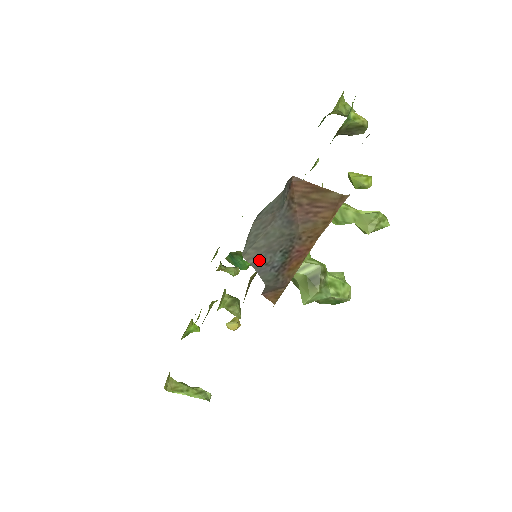
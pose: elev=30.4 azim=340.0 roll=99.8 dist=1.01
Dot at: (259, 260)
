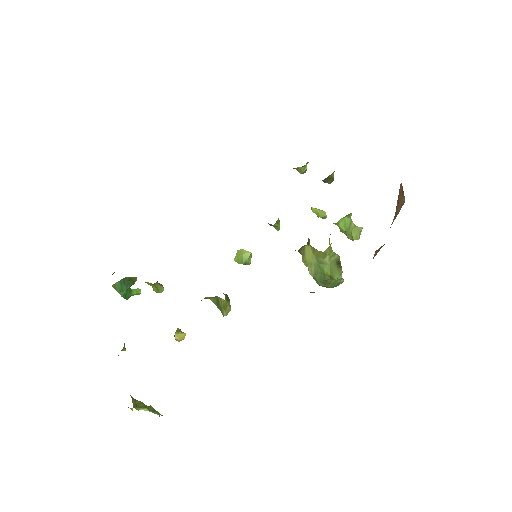
Dot at: occluded
